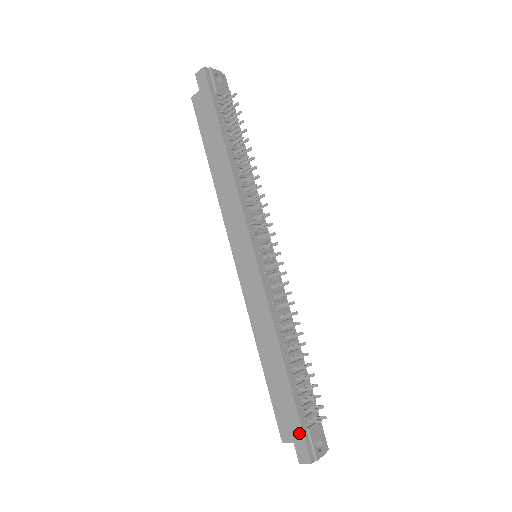
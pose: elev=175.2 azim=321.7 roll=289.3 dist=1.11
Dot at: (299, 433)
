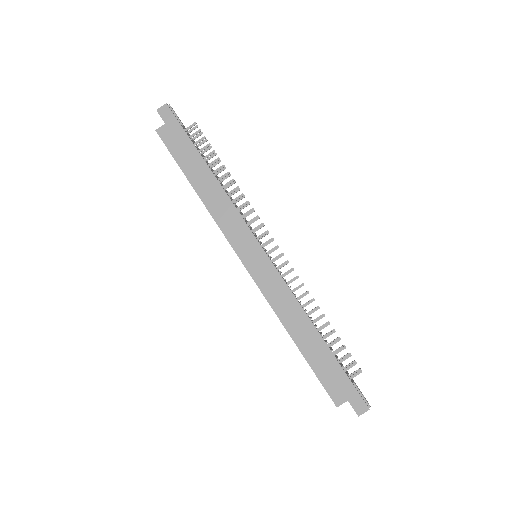
Dot at: (351, 388)
